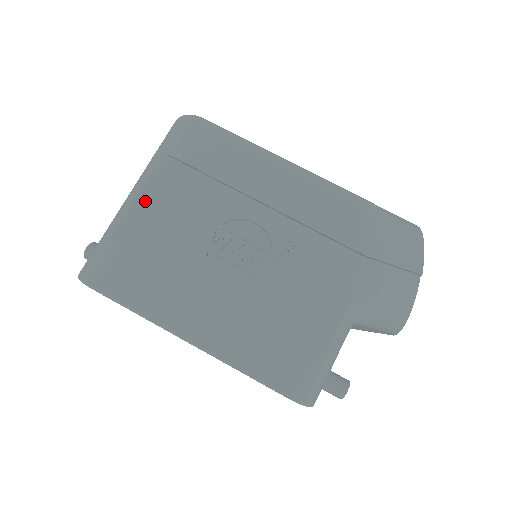
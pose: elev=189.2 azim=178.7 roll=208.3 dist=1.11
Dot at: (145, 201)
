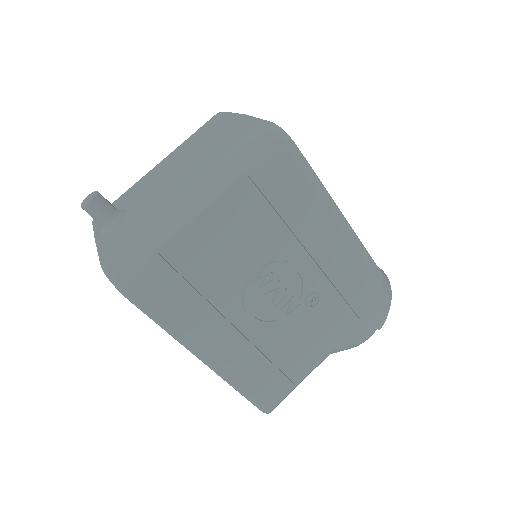
Dot at: (209, 220)
